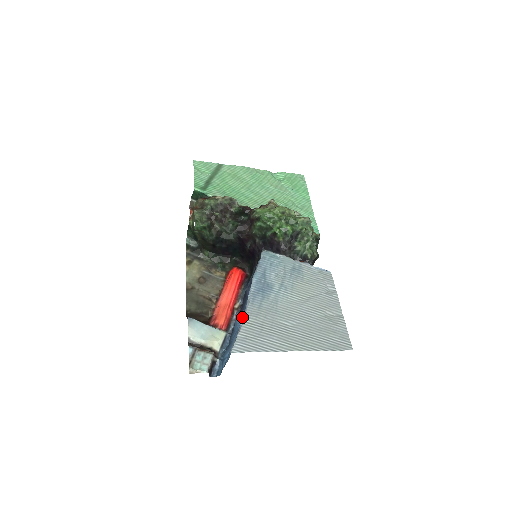
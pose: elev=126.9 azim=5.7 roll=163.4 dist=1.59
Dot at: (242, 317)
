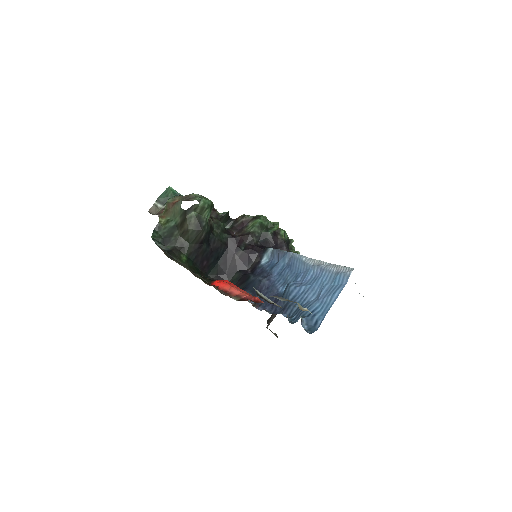
Dot at: (317, 264)
